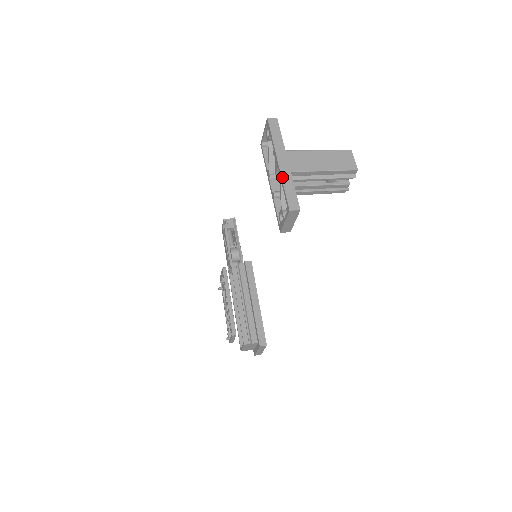
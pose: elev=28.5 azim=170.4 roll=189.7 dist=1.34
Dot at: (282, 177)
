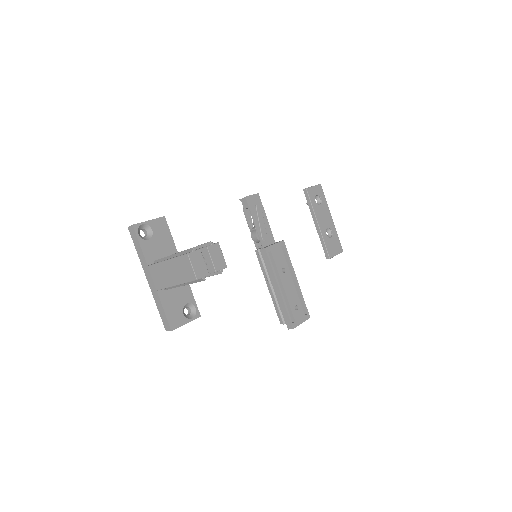
Dot at: (154, 297)
